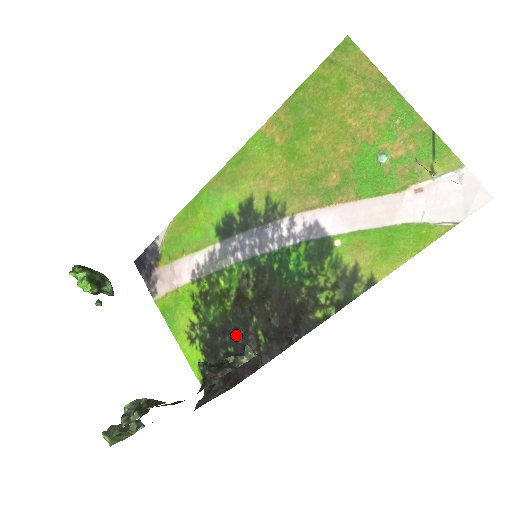
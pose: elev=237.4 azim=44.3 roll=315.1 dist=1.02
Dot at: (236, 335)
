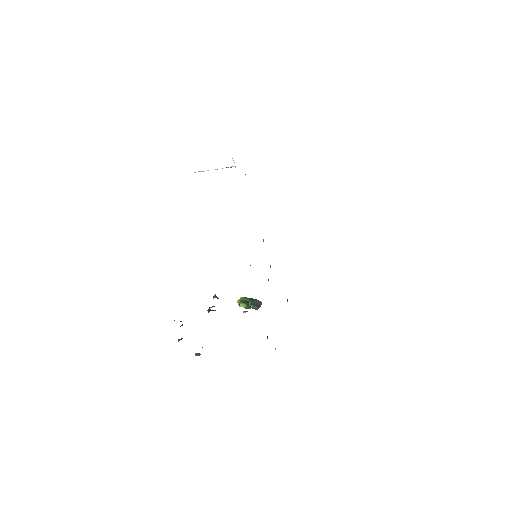
Dot at: occluded
